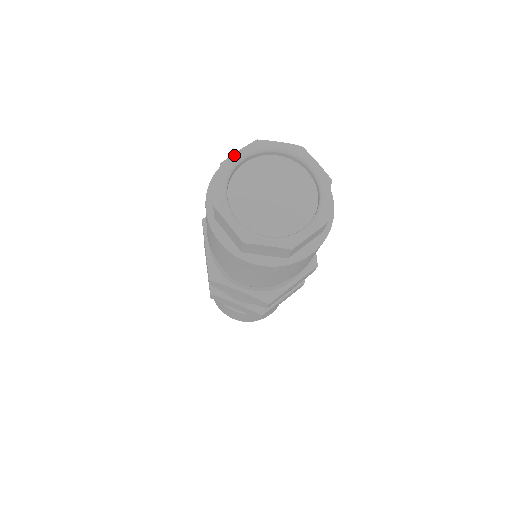
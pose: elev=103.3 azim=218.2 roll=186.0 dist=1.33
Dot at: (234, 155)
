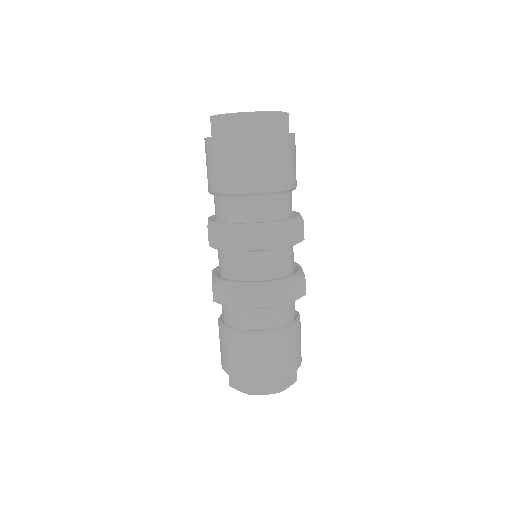
Dot at: occluded
